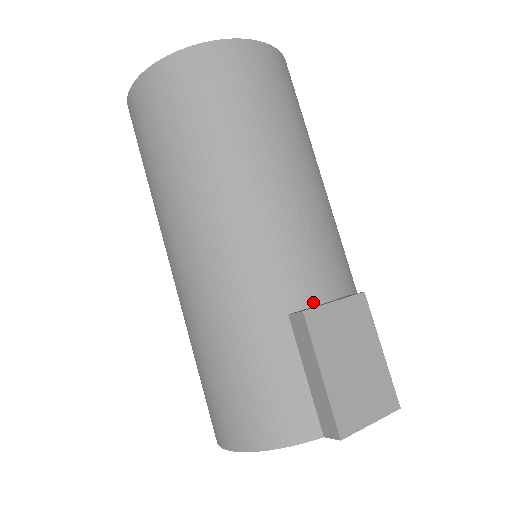
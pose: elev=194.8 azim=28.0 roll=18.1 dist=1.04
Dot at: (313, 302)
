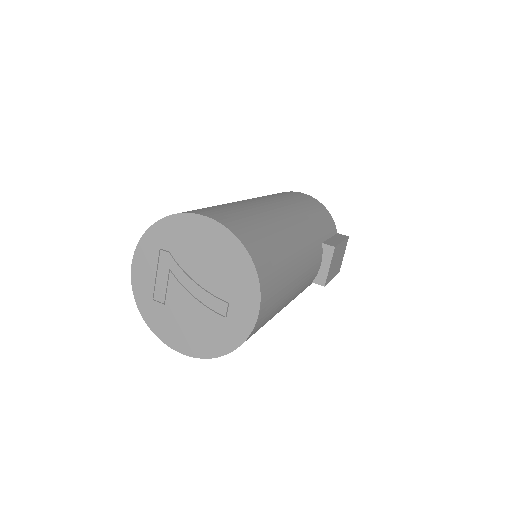
Dot at: (318, 271)
